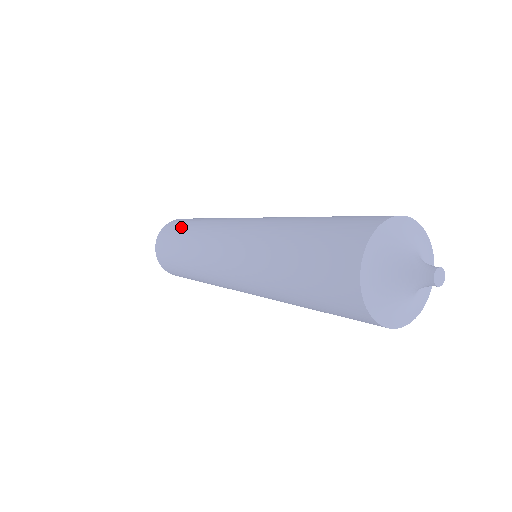
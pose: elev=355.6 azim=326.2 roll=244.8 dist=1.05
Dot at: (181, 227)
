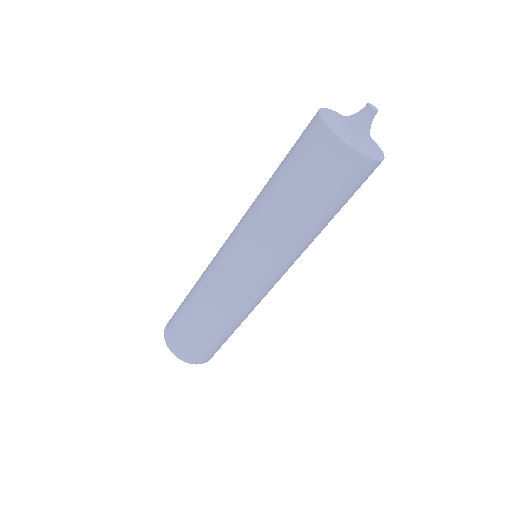
Dot at: (182, 304)
